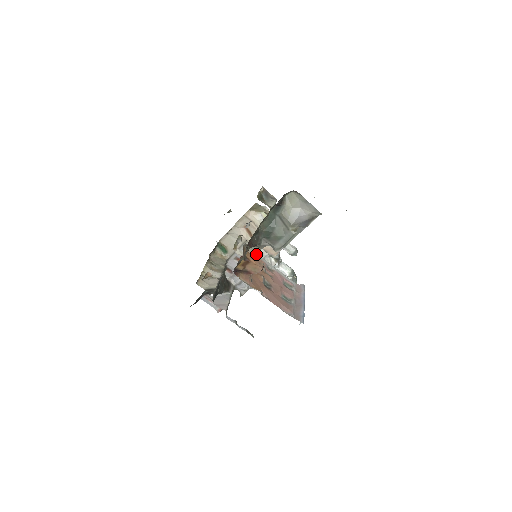
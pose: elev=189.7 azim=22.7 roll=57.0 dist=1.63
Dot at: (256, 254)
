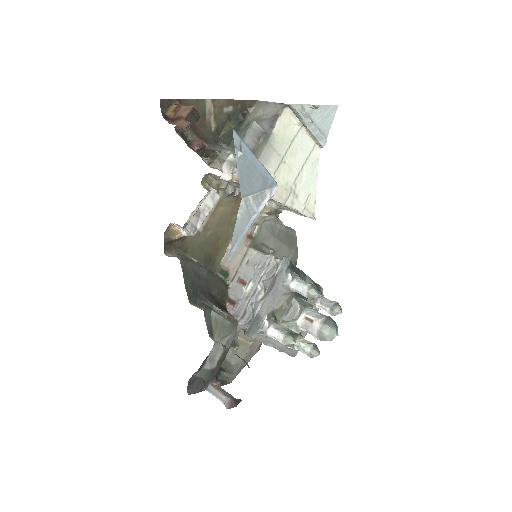
Dot at: (220, 170)
